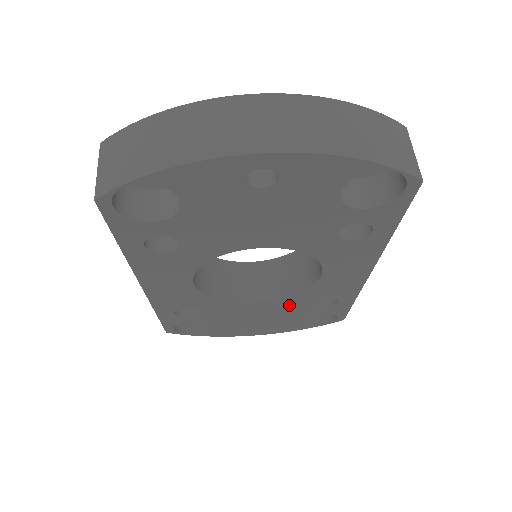
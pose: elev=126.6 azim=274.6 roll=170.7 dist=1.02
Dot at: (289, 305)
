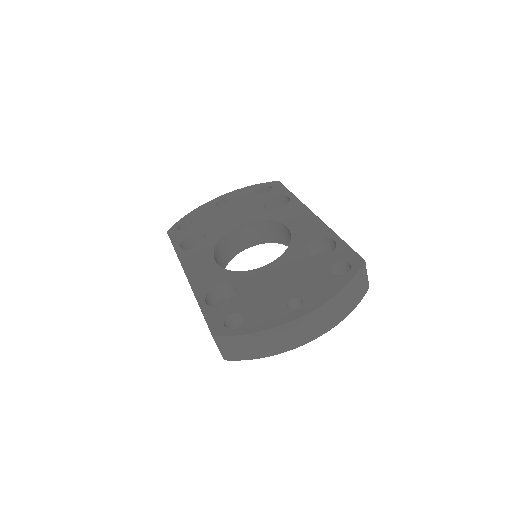
Dot at: occluded
